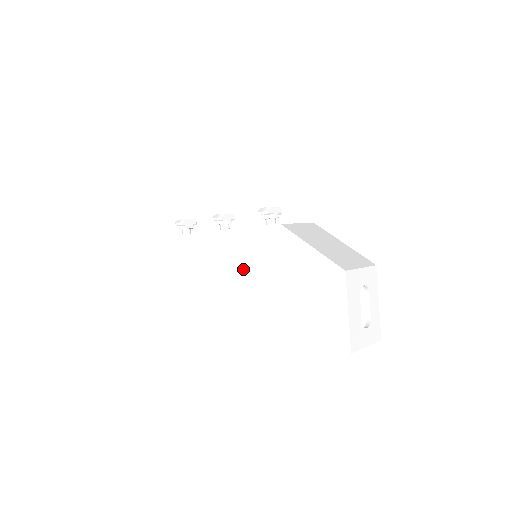
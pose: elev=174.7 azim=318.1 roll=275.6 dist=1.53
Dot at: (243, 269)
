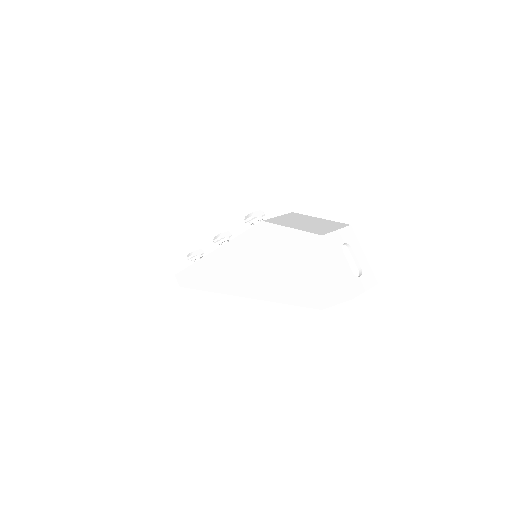
Dot at: (248, 269)
